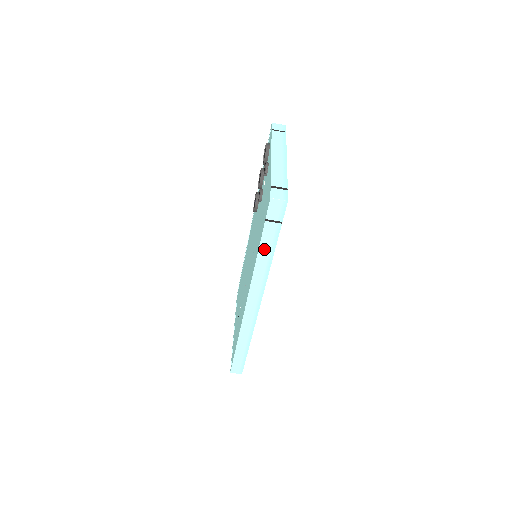
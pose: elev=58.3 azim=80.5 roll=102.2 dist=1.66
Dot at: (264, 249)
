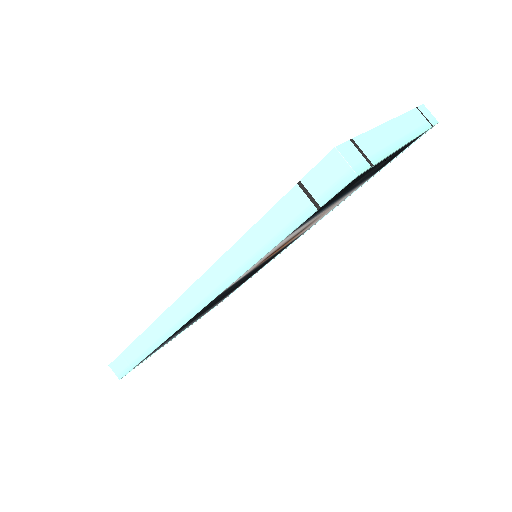
Dot at: (262, 231)
